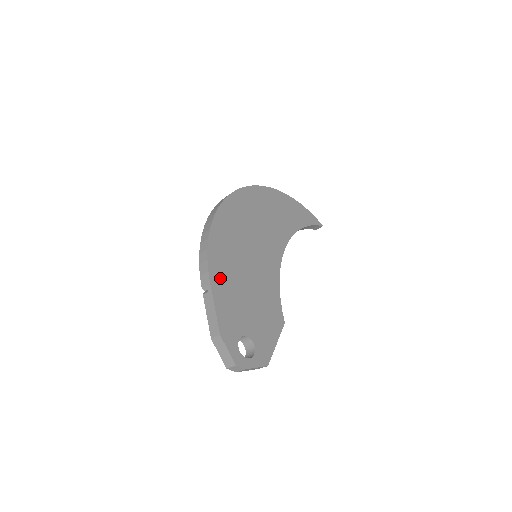
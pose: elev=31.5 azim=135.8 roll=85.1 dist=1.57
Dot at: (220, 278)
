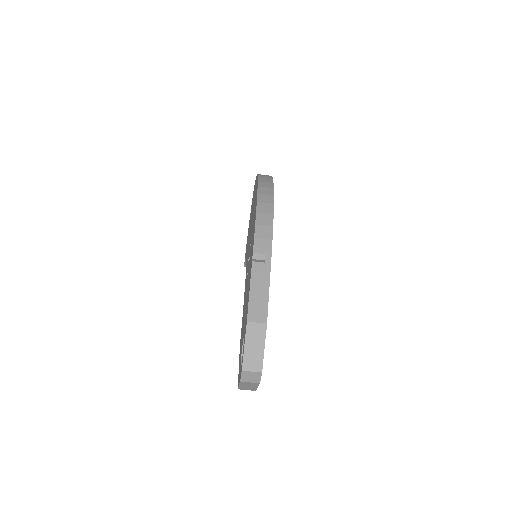
Dot at: occluded
